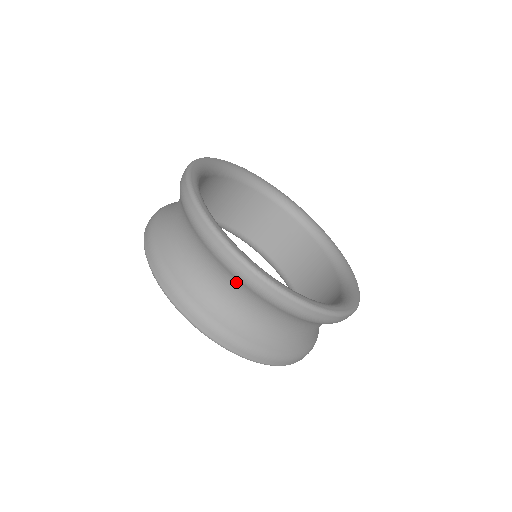
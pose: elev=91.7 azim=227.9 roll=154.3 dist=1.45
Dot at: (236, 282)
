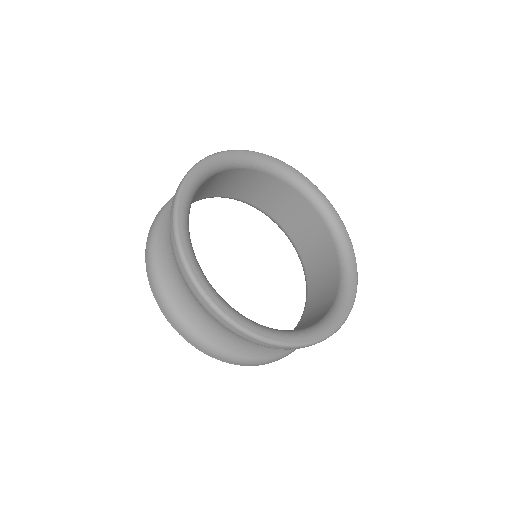
Dot at: occluded
